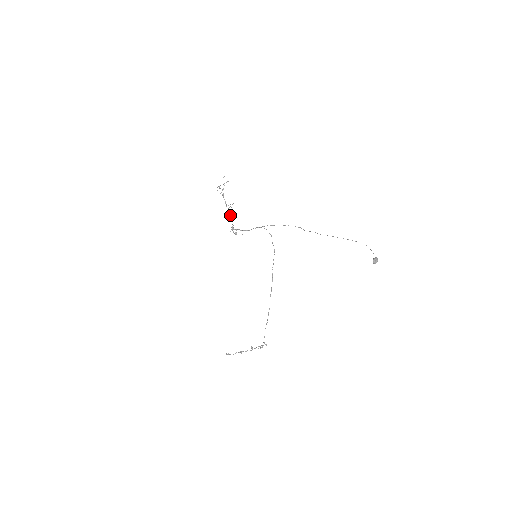
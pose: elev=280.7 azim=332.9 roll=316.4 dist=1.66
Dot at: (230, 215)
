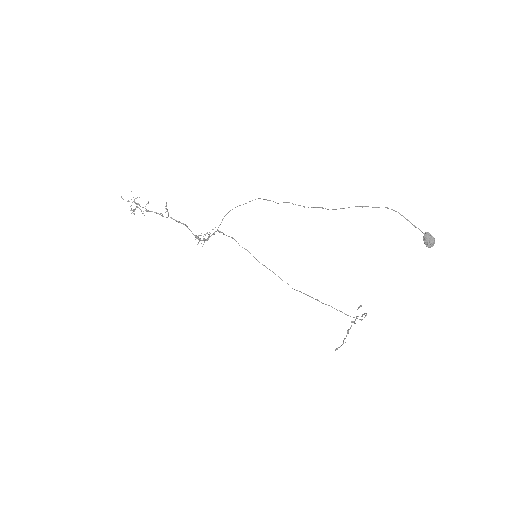
Dot at: occluded
